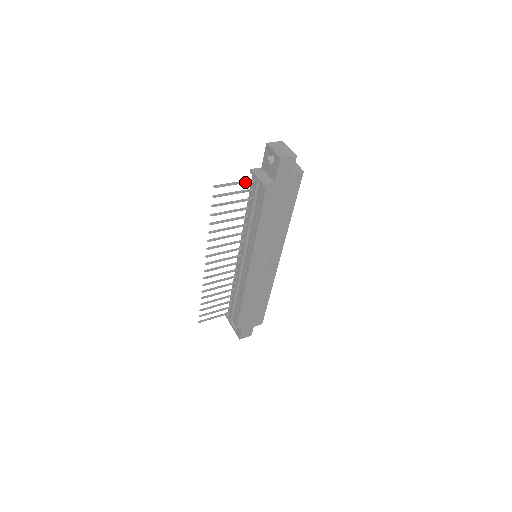
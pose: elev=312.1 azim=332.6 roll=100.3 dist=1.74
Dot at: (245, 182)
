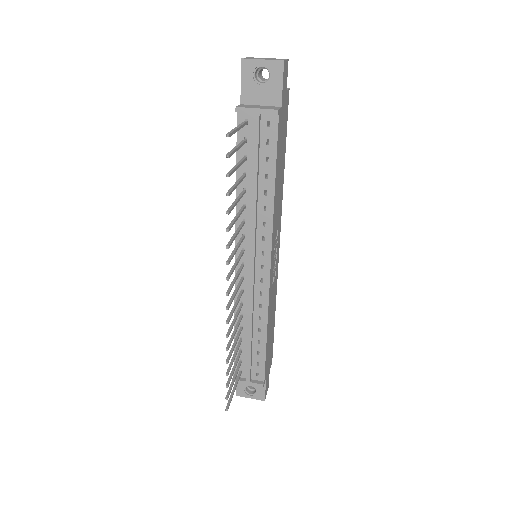
Dot at: (243, 125)
